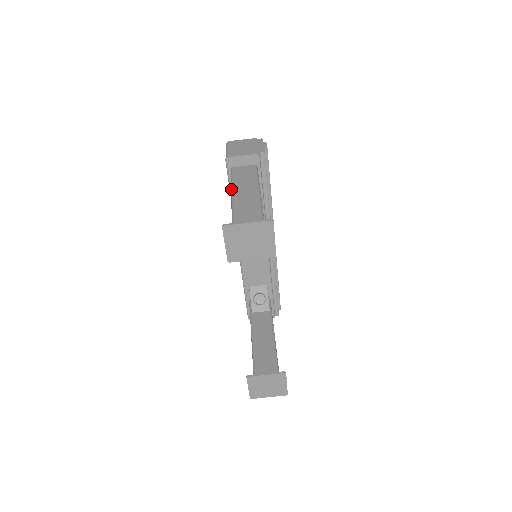
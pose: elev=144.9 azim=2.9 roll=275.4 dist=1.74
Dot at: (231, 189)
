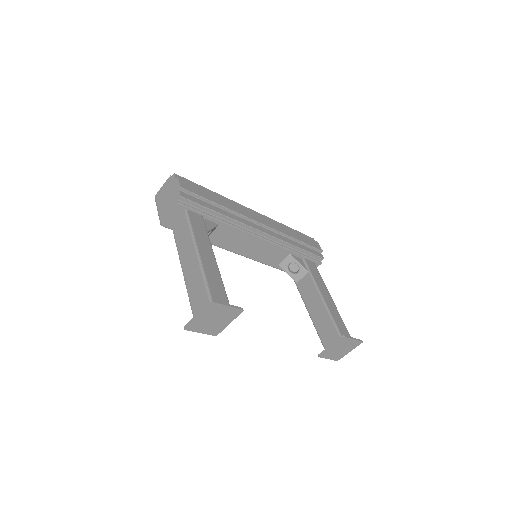
Dot at: occluded
